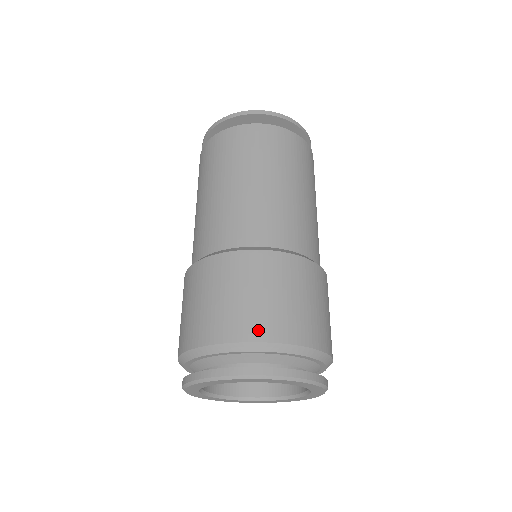
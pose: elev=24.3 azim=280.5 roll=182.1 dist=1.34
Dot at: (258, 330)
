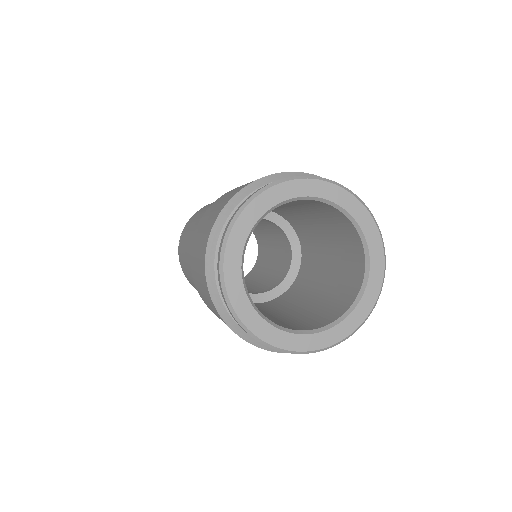
Dot at: occluded
